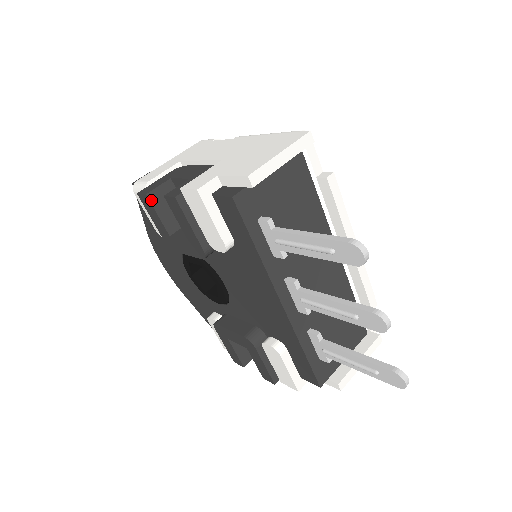
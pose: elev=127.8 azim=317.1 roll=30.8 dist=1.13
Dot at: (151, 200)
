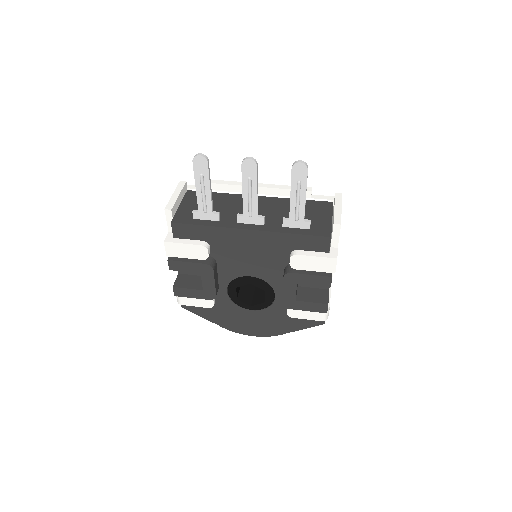
Dot at: (177, 287)
